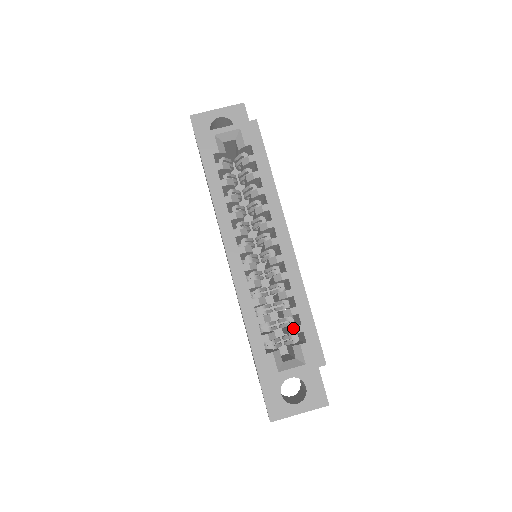
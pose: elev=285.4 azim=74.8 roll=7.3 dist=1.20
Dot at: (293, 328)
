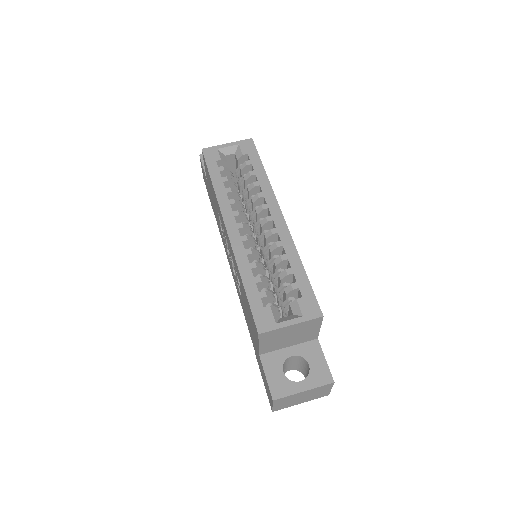
Dot at: (289, 286)
